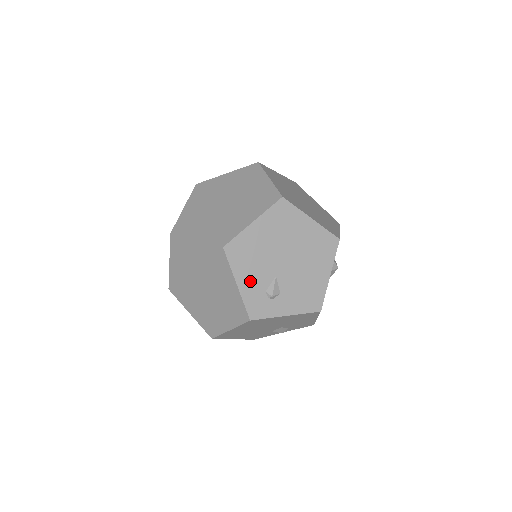
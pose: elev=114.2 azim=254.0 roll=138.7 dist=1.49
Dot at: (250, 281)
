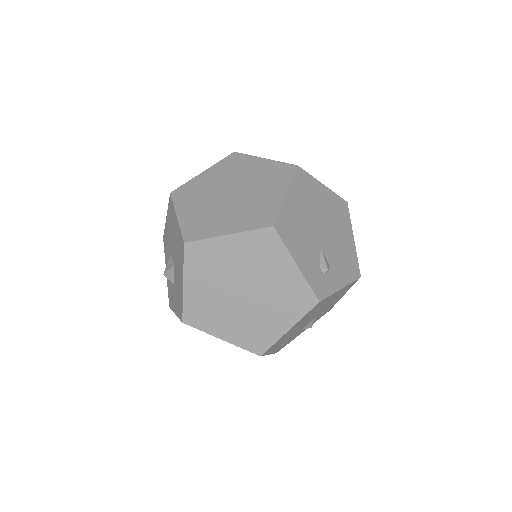
Dot at: (305, 259)
